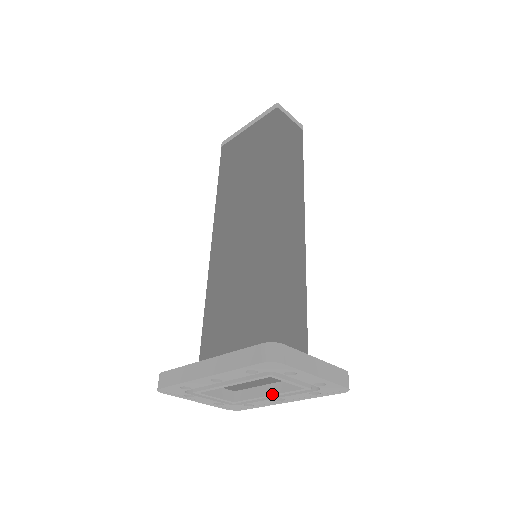
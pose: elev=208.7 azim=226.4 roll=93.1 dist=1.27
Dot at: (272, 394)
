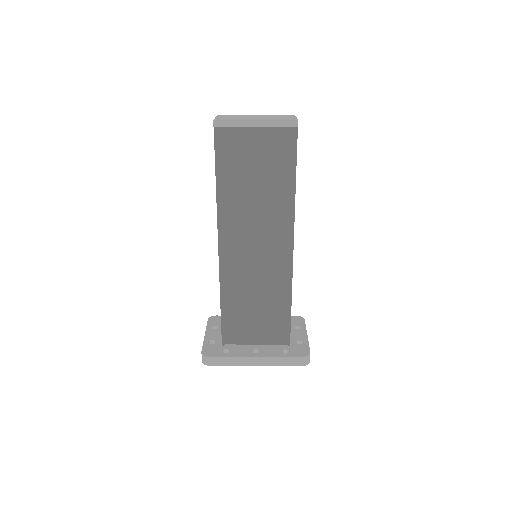
Dot at: occluded
